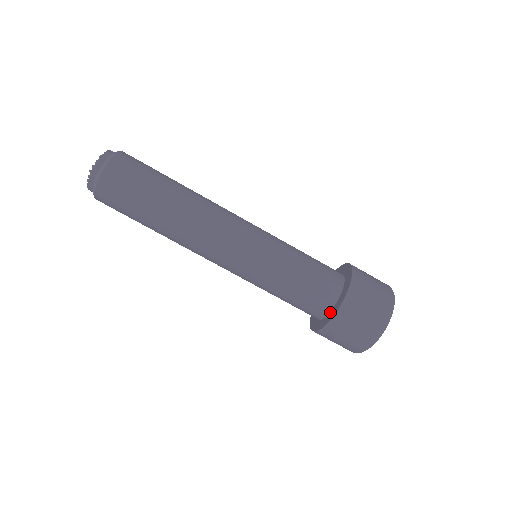
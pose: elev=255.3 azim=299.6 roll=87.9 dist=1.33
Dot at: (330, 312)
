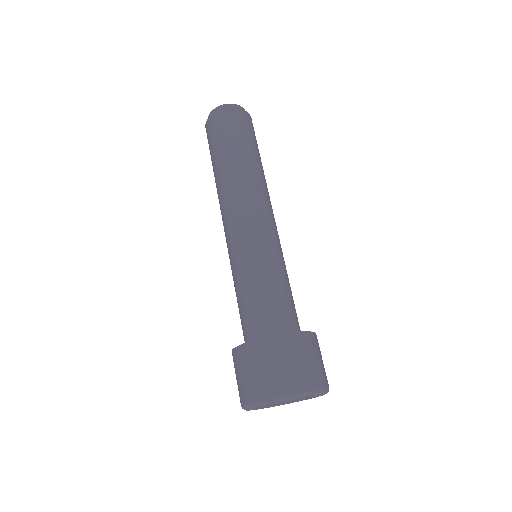
Dot at: occluded
